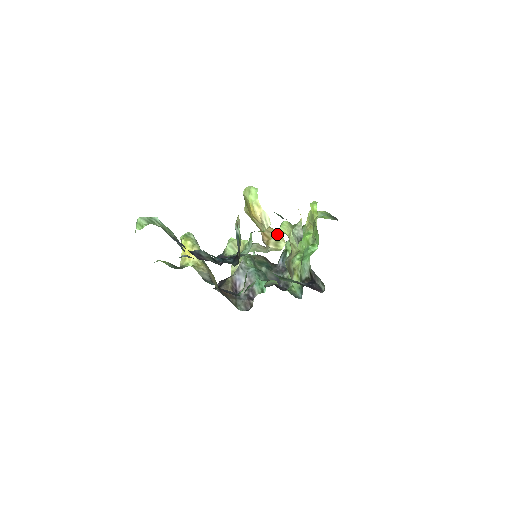
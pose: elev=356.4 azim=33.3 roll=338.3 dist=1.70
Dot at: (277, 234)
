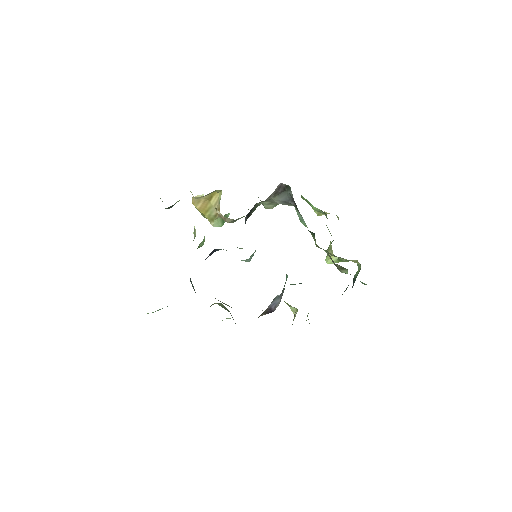
Dot at: (218, 197)
